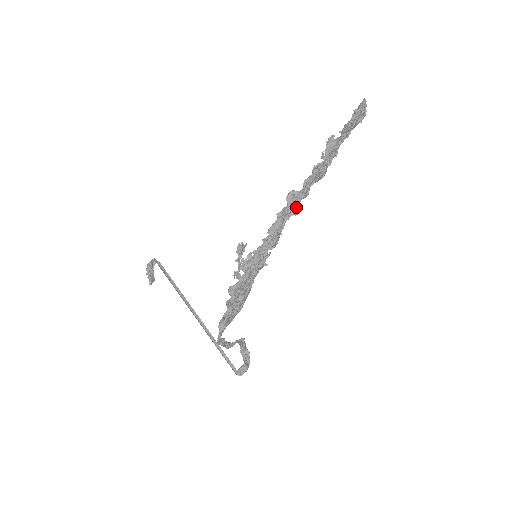
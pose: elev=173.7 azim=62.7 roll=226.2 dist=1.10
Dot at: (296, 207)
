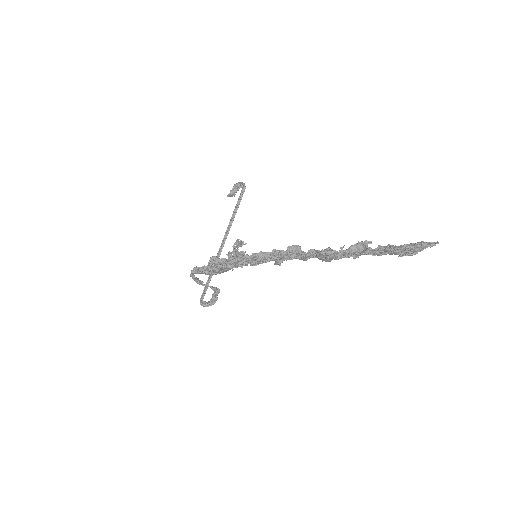
Dot at: (279, 260)
